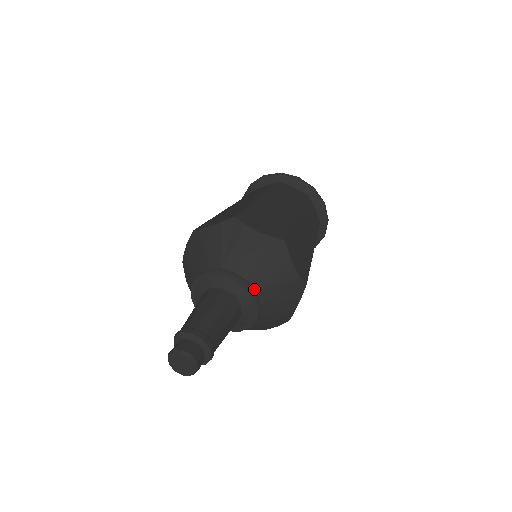
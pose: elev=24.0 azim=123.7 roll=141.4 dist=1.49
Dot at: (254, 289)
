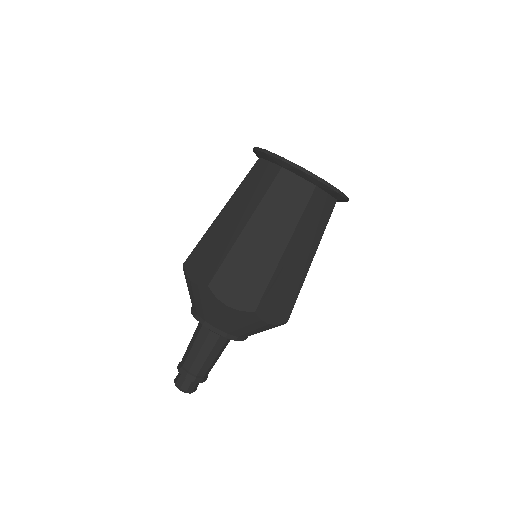
Dot at: (235, 336)
